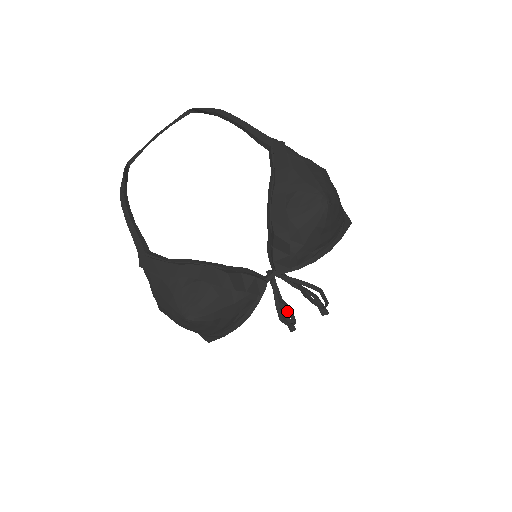
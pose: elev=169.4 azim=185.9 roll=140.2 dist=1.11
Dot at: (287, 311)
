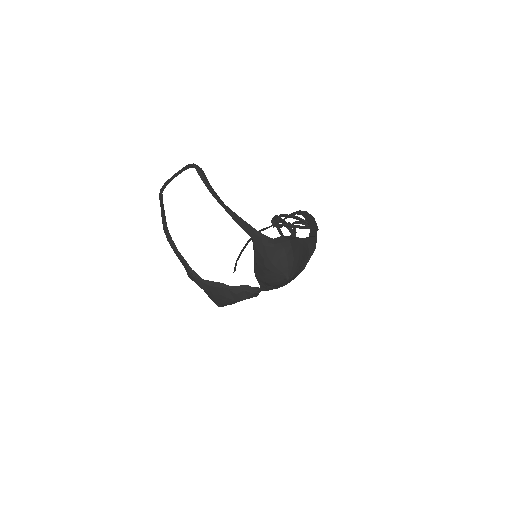
Dot at: occluded
